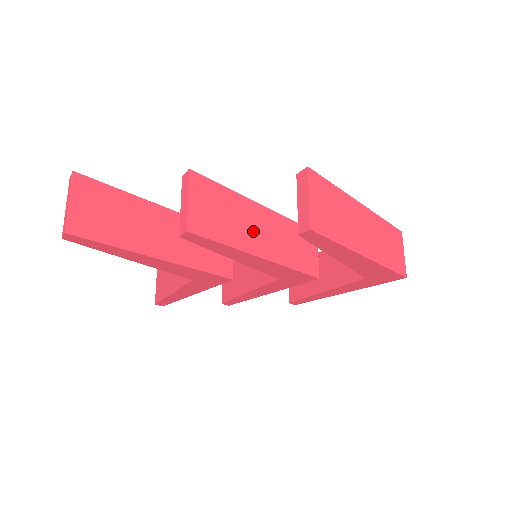
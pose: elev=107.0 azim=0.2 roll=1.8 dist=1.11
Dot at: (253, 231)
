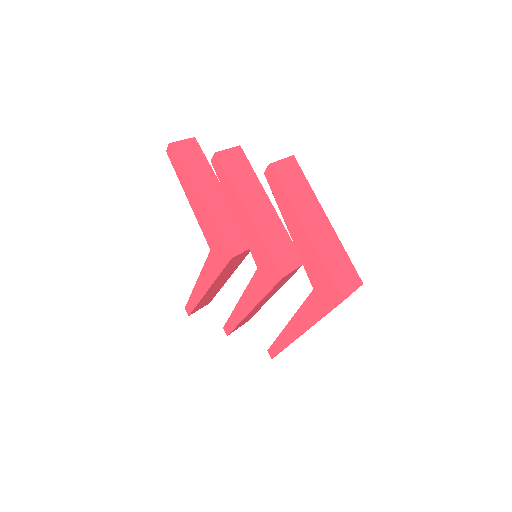
Dot at: (253, 200)
